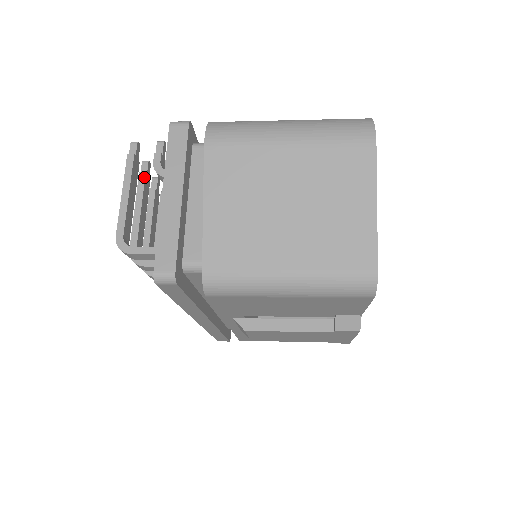
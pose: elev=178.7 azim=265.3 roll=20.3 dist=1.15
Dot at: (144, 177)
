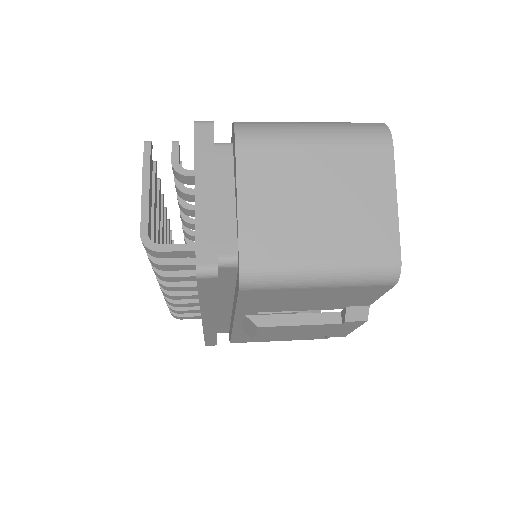
Dot at: (154, 177)
